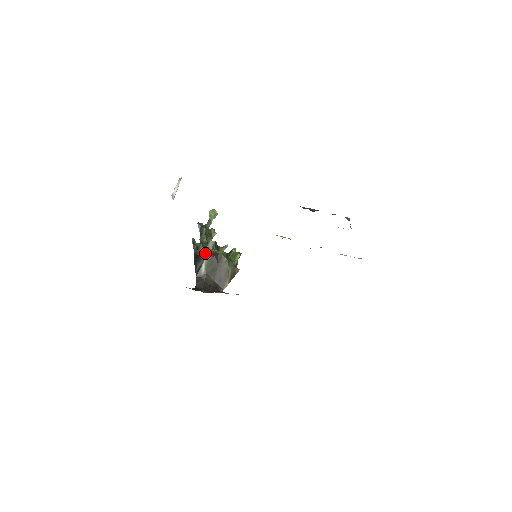
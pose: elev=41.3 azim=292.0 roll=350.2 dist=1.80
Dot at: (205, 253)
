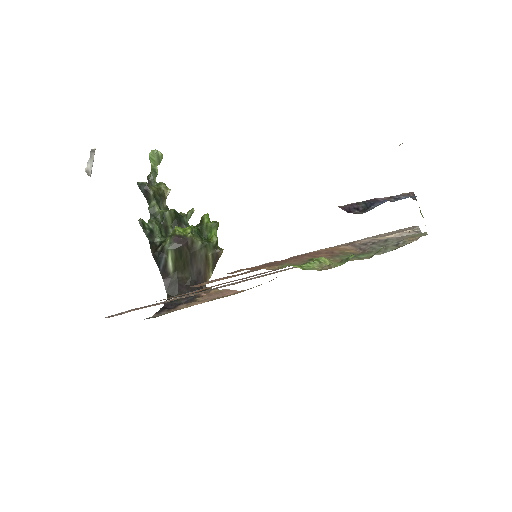
Dot at: (167, 242)
